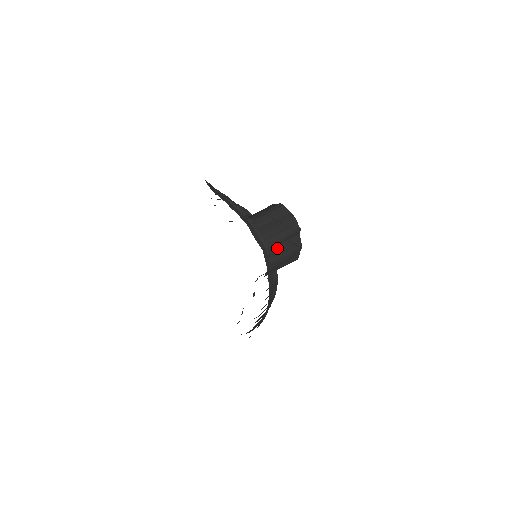
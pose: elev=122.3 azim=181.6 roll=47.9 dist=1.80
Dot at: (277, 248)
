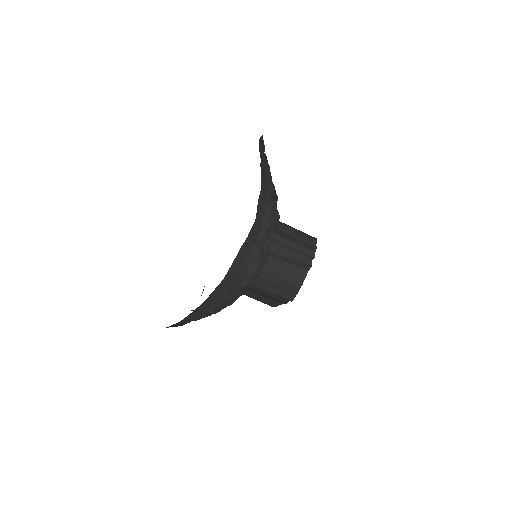
Dot at: (279, 262)
